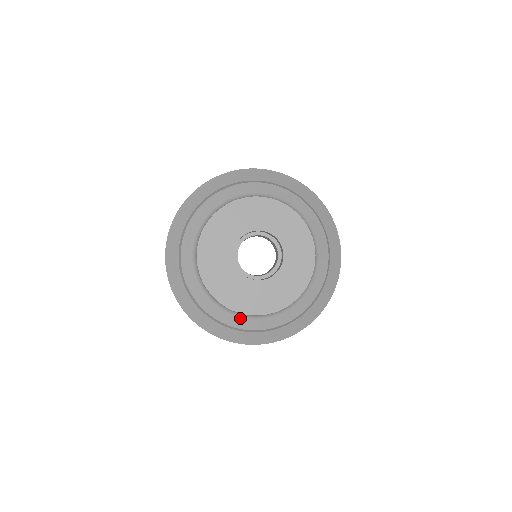
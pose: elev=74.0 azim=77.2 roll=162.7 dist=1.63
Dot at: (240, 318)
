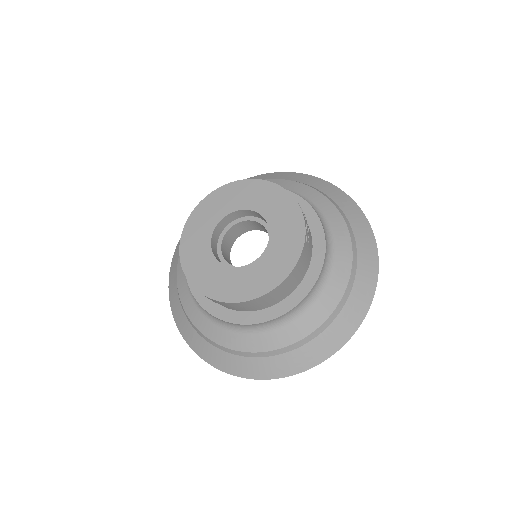
Dot at: (267, 334)
